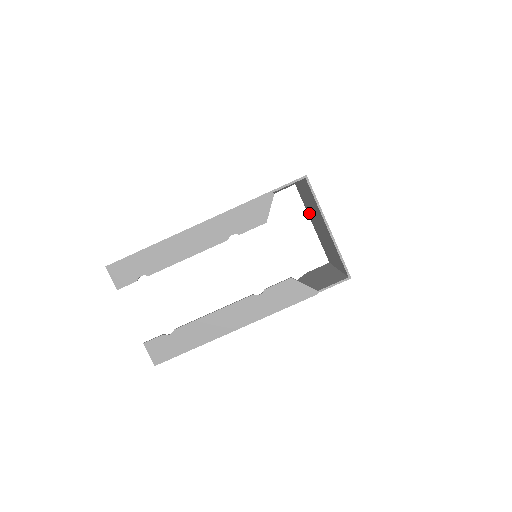
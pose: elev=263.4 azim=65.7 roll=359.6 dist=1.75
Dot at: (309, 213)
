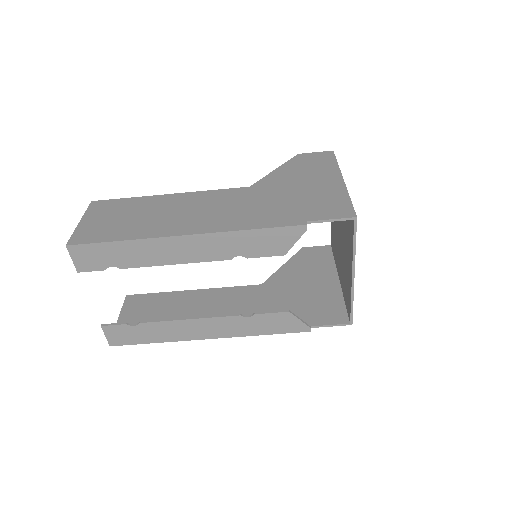
Dot at: occluded
